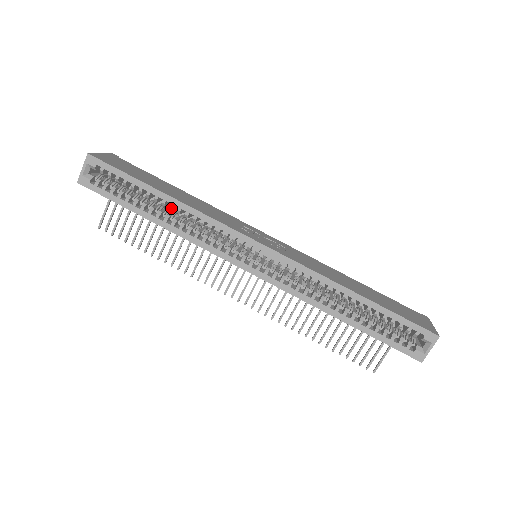
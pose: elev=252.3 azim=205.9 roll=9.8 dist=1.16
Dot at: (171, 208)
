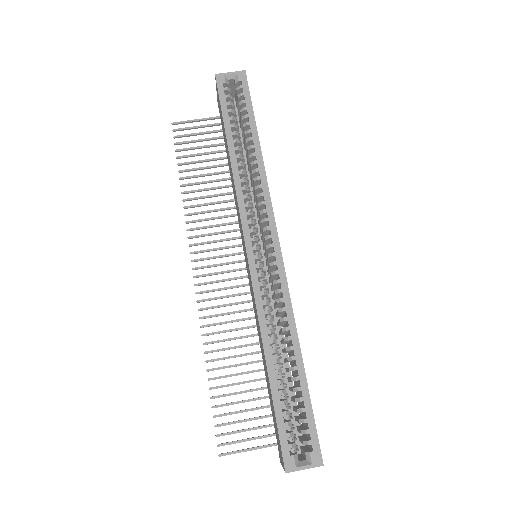
Dot at: (251, 155)
